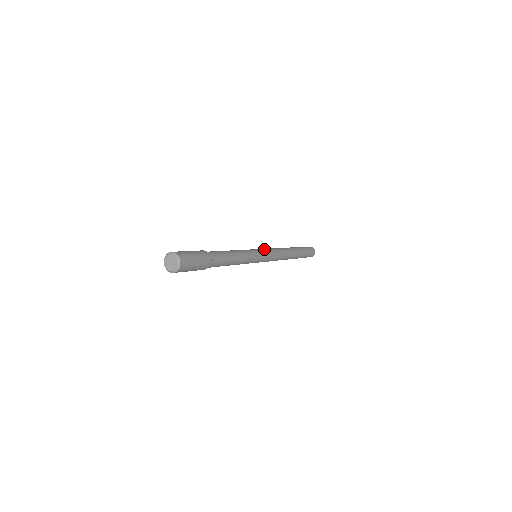
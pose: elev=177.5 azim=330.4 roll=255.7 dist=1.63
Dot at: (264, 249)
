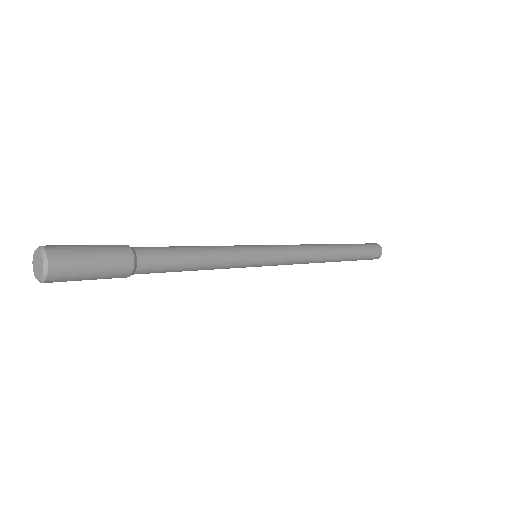
Dot at: occluded
